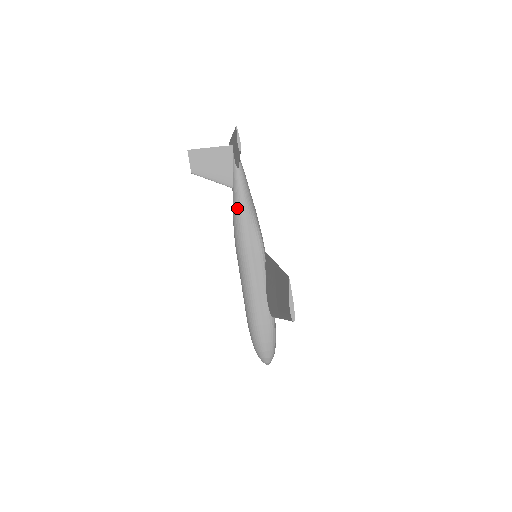
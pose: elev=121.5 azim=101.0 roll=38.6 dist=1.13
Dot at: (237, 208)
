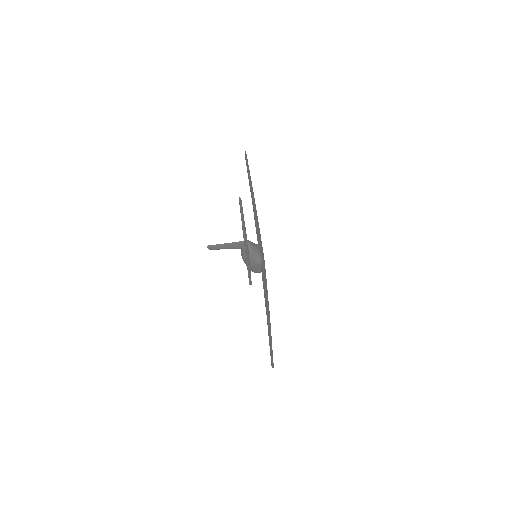
Dot at: (245, 257)
